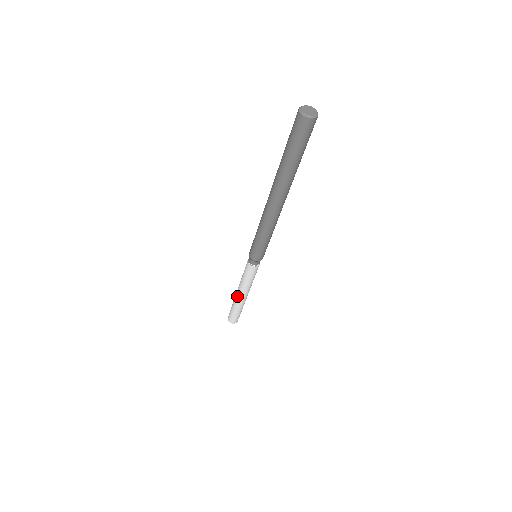
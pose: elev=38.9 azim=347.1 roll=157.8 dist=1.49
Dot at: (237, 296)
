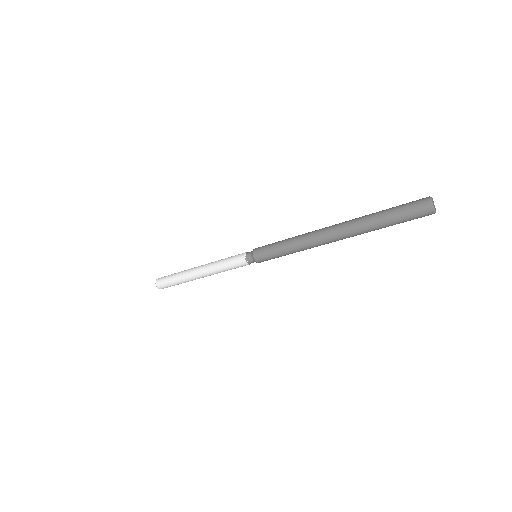
Dot at: (196, 271)
